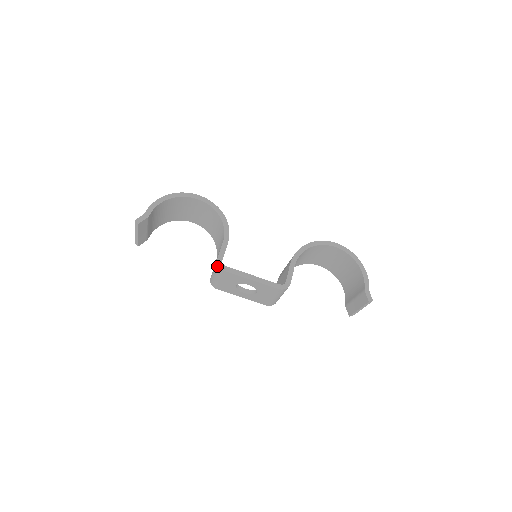
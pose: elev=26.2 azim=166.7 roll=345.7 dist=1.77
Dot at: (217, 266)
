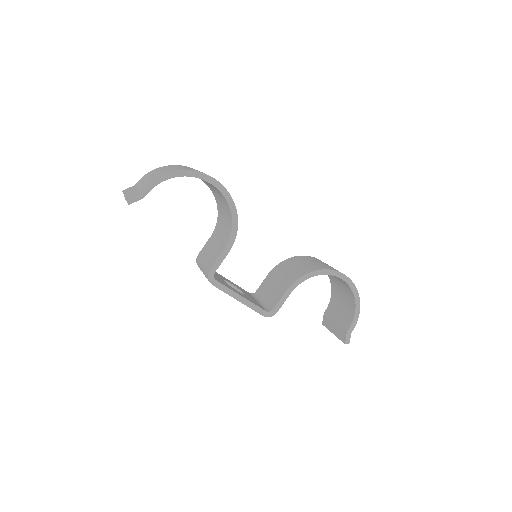
Dot at: (207, 276)
